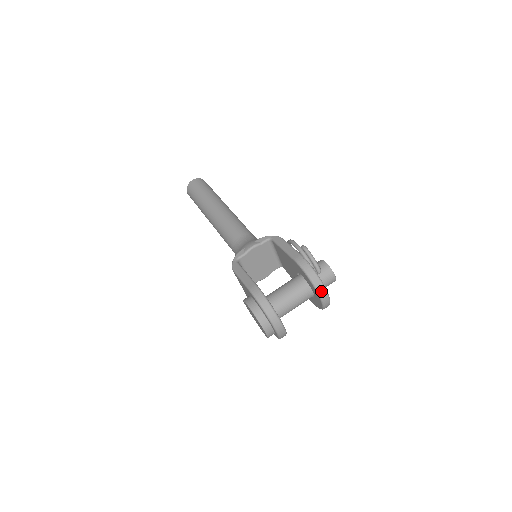
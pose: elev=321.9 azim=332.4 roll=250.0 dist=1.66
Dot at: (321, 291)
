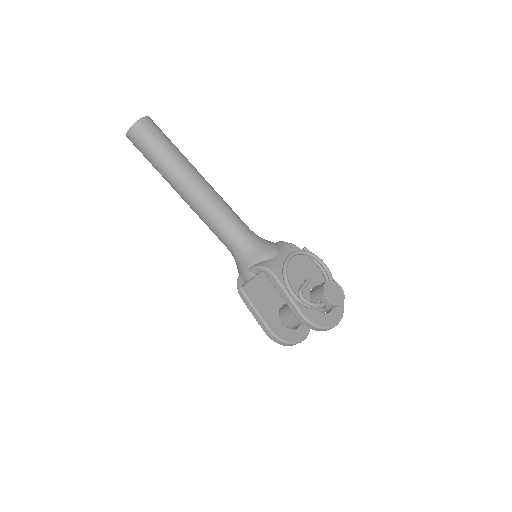
Dot at: occluded
